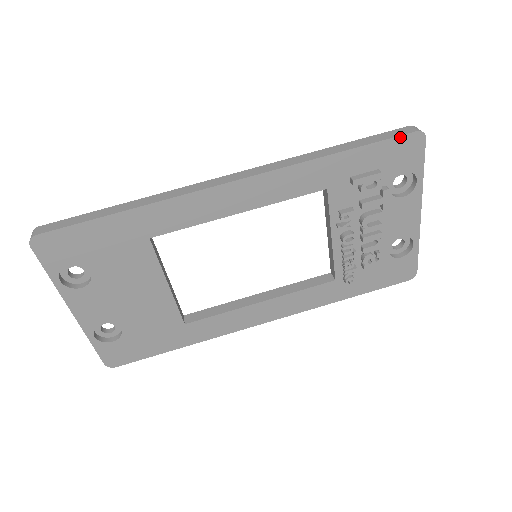
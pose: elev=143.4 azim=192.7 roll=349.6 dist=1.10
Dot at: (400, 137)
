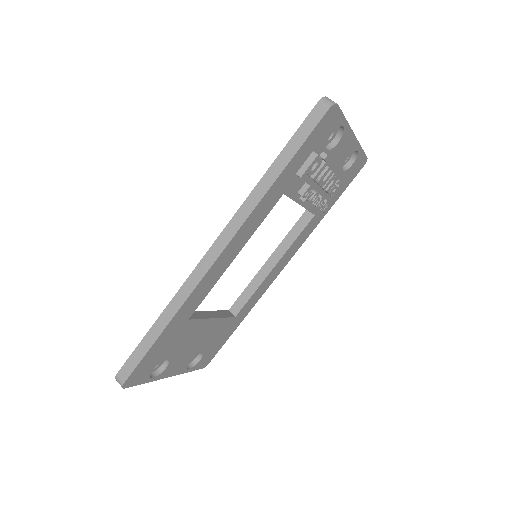
Dot at: (319, 124)
